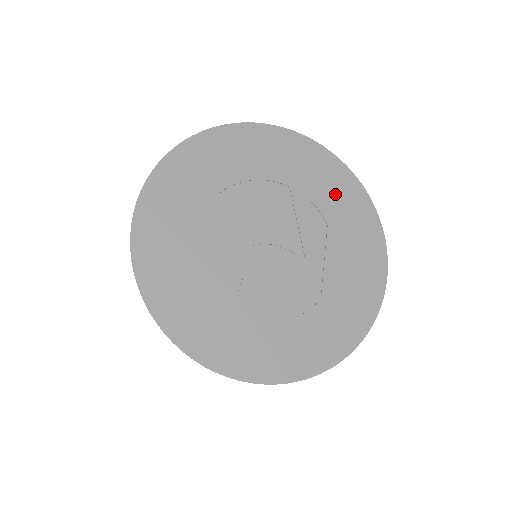
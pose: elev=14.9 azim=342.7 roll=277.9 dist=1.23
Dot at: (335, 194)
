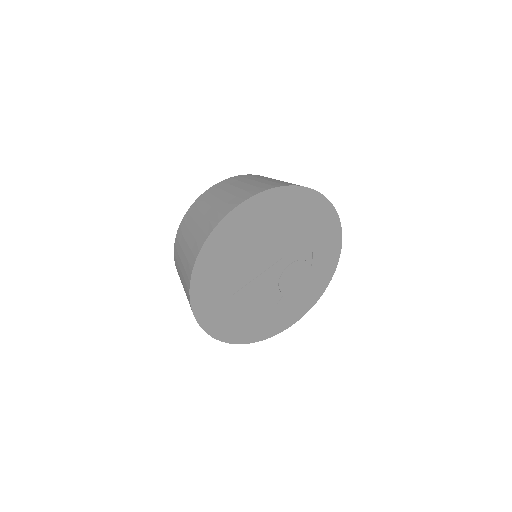
Dot at: (267, 215)
